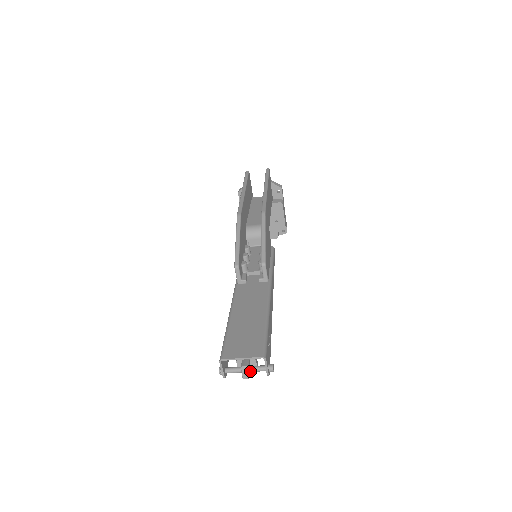
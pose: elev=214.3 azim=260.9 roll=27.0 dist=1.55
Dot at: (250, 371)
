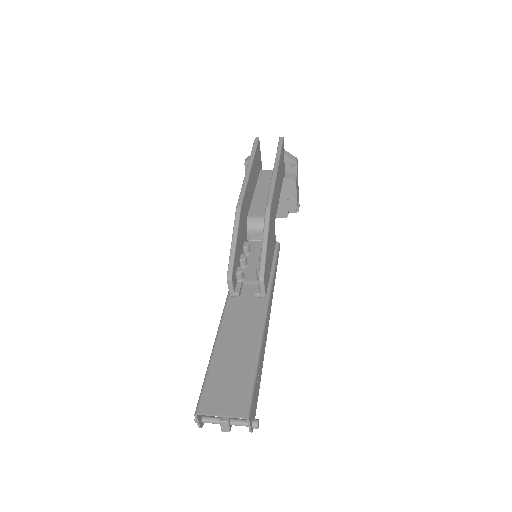
Dot at: (231, 424)
